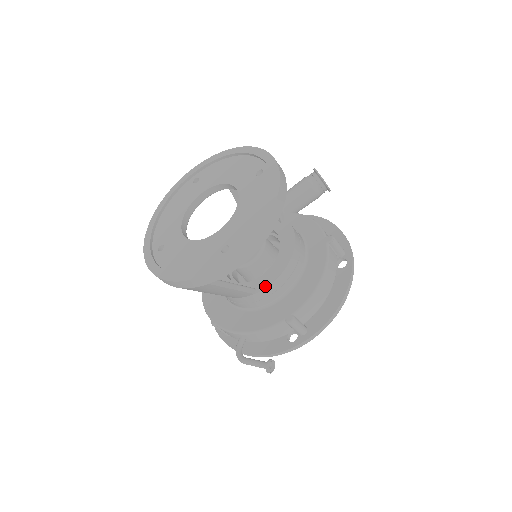
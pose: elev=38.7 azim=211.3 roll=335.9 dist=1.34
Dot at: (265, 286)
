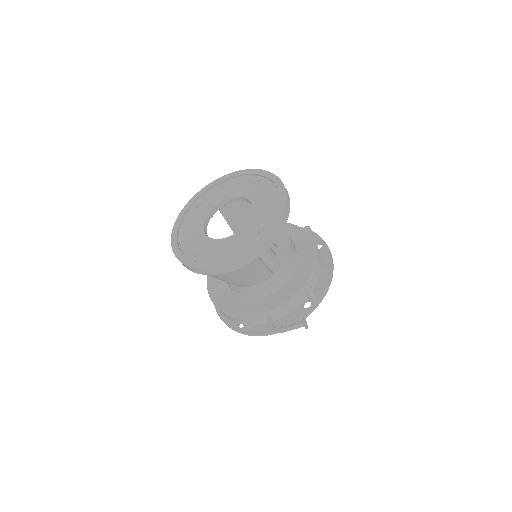
Dot at: (280, 267)
